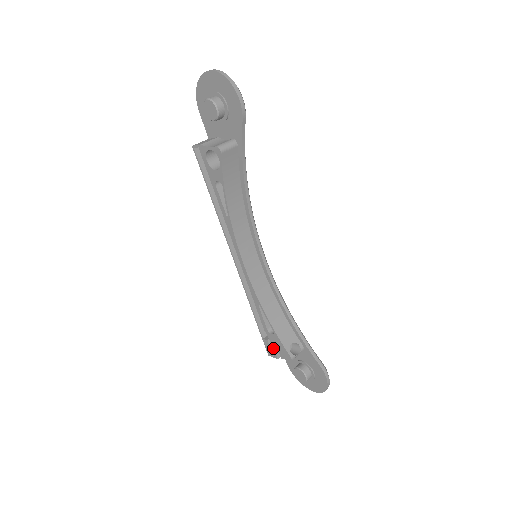
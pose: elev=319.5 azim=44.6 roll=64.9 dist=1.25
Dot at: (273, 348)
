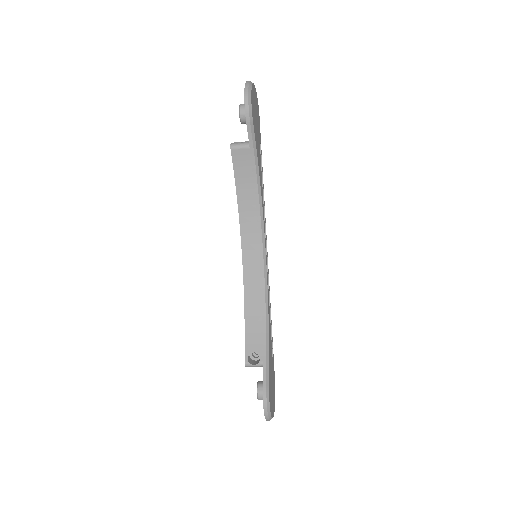
Dot at: occluded
